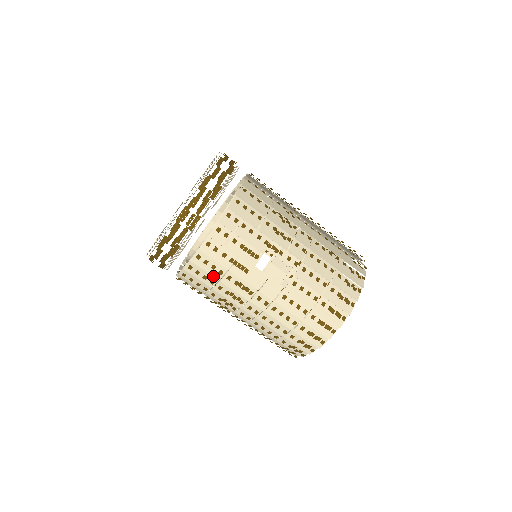
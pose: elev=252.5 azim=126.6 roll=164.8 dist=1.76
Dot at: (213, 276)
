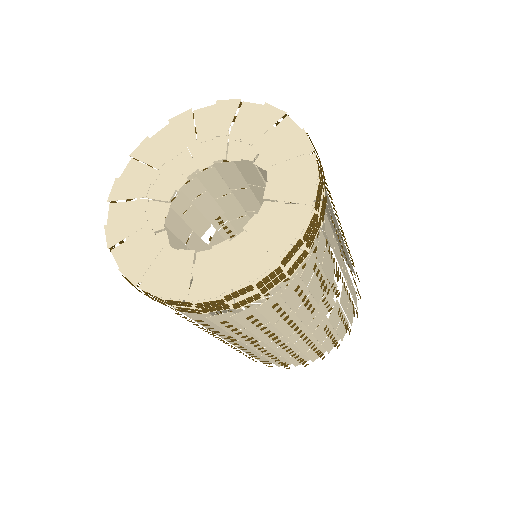
Dot at: (270, 321)
